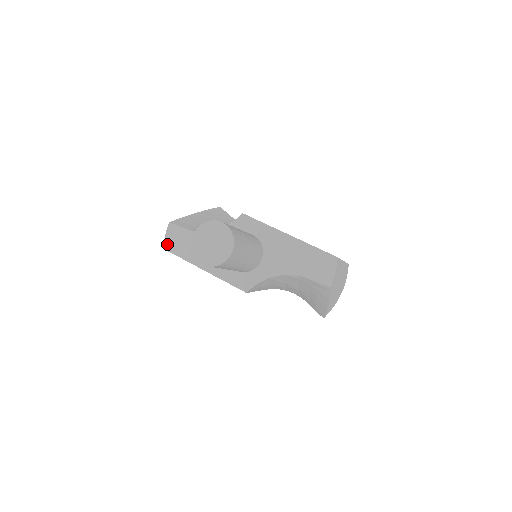
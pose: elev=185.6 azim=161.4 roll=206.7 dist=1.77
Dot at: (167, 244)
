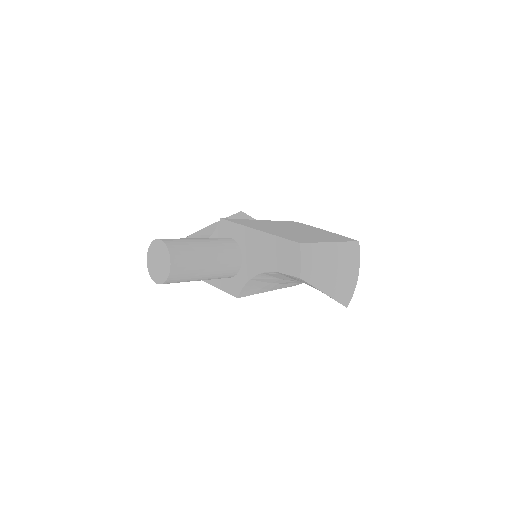
Dot at: occluded
